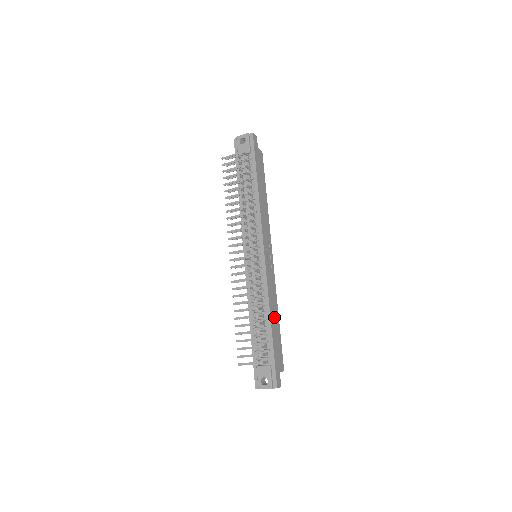
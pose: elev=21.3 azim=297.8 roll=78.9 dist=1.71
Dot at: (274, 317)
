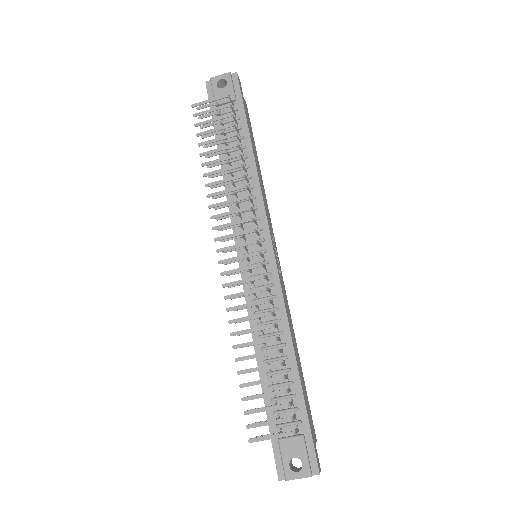
Dot at: (296, 352)
